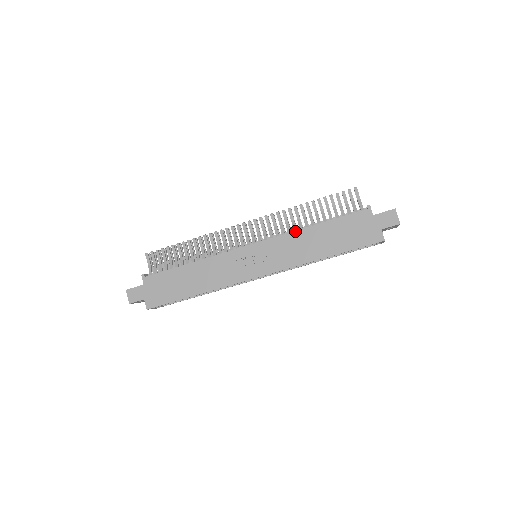
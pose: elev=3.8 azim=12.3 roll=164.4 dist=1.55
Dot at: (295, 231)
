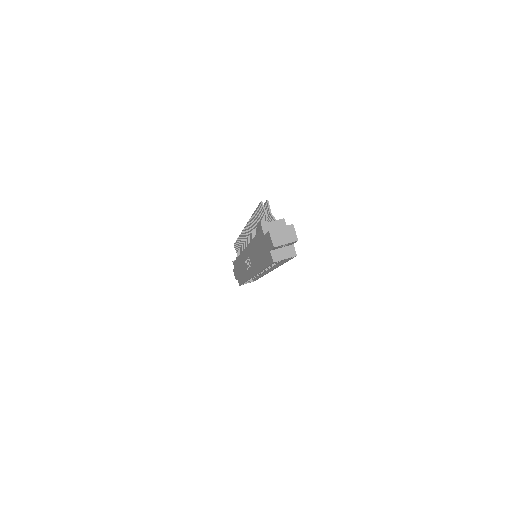
Dot at: (250, 243)
